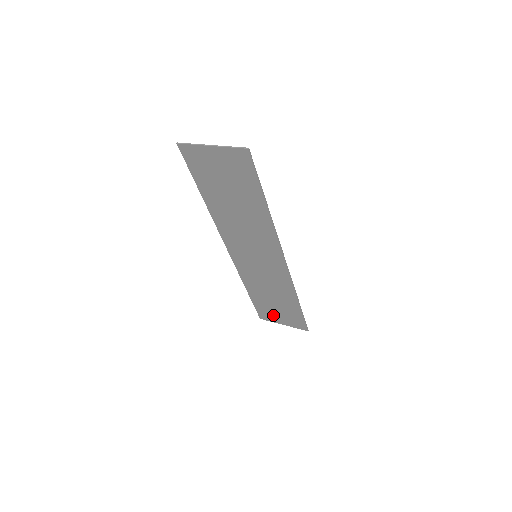
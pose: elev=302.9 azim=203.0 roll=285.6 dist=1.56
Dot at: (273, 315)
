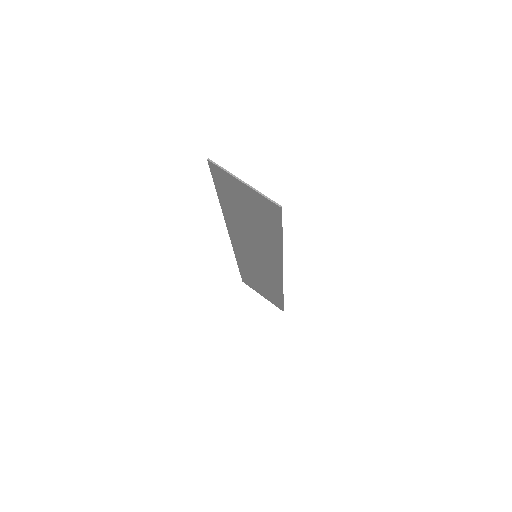
Dot at: (255, 287)
